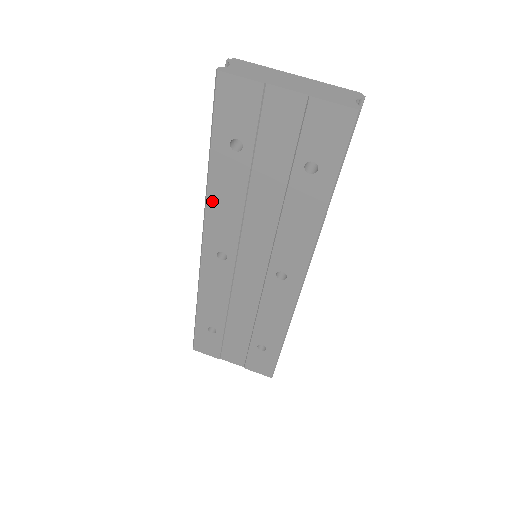
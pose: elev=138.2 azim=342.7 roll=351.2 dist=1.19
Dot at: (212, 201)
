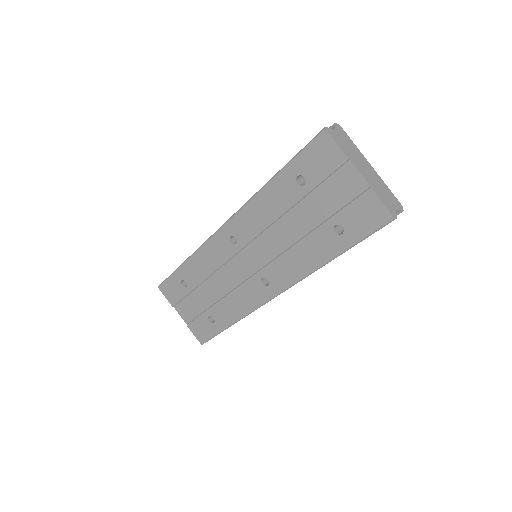
Dot at: (256, 201)
